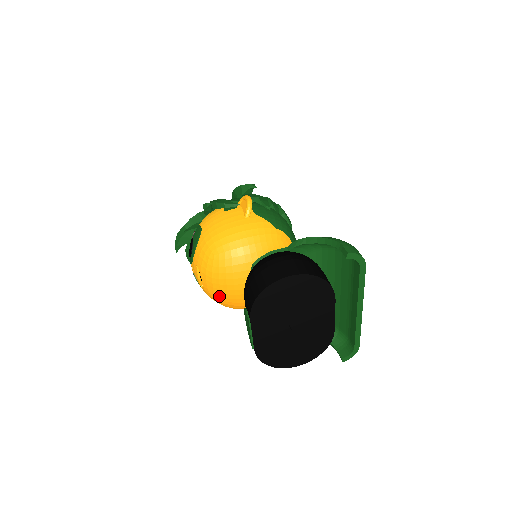
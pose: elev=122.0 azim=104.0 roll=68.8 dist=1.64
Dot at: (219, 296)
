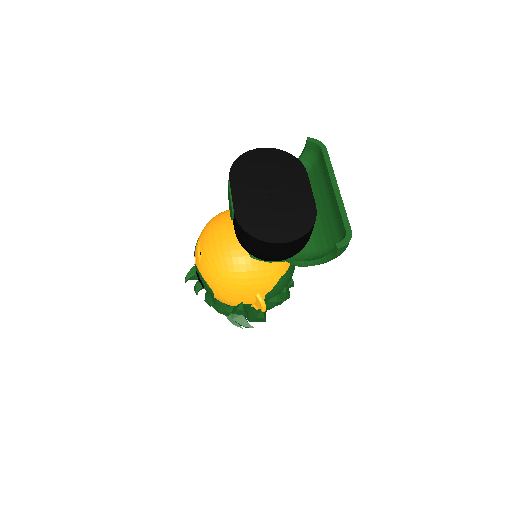
Dot at: (214, 248)
